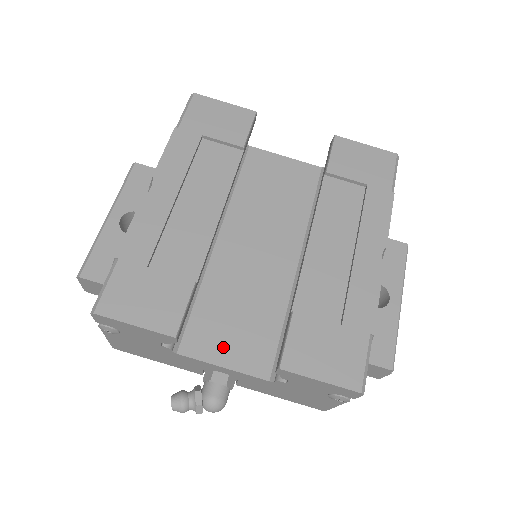
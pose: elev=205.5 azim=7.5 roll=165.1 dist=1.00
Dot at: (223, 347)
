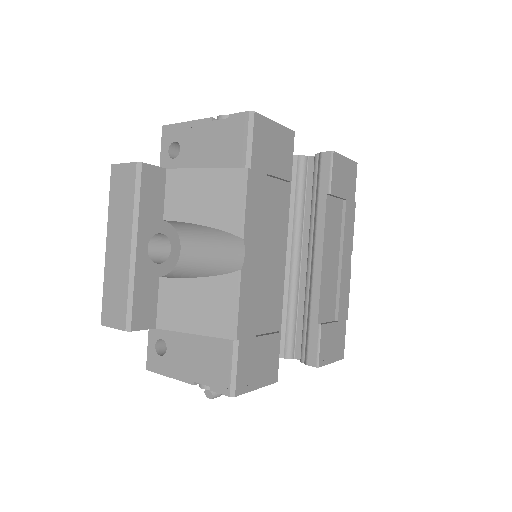
Dot at: occluded
